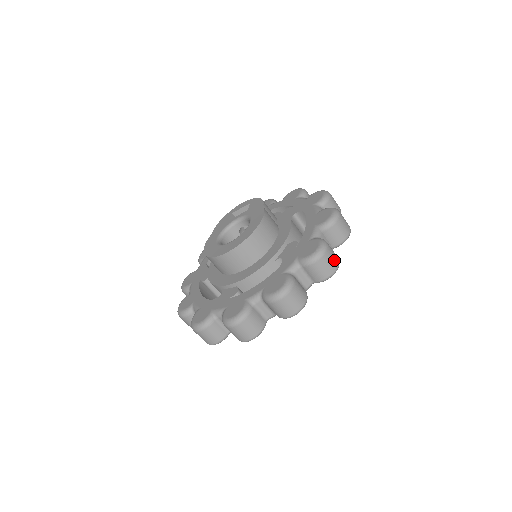
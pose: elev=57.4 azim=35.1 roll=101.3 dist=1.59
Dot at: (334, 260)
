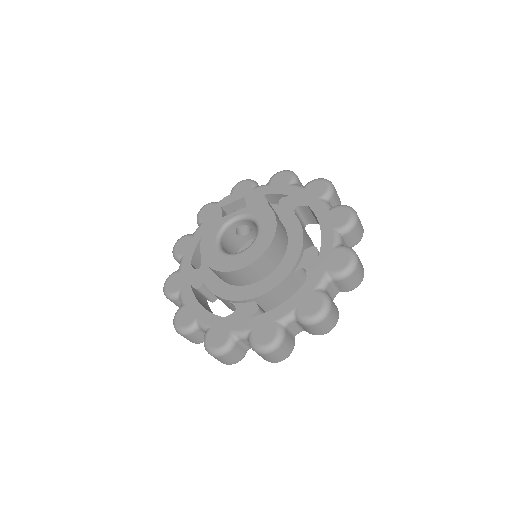
Dot at: (362, 269)
